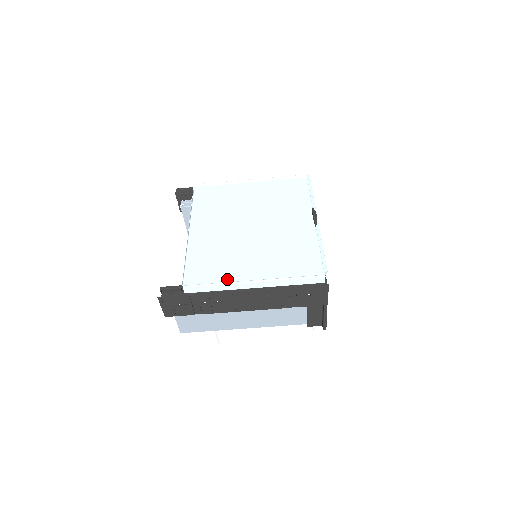
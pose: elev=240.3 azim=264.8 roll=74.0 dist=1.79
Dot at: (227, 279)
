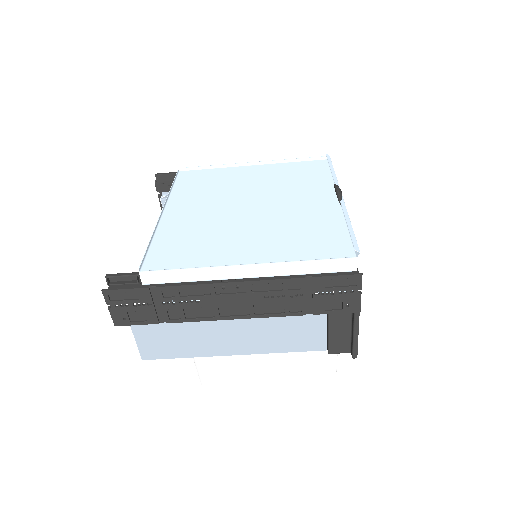
Dot at: (207, 264)
